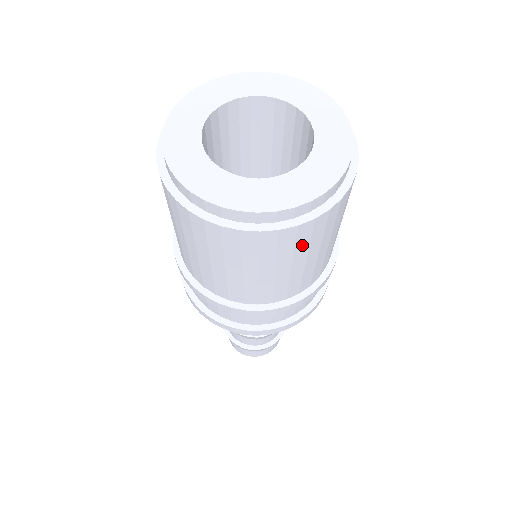
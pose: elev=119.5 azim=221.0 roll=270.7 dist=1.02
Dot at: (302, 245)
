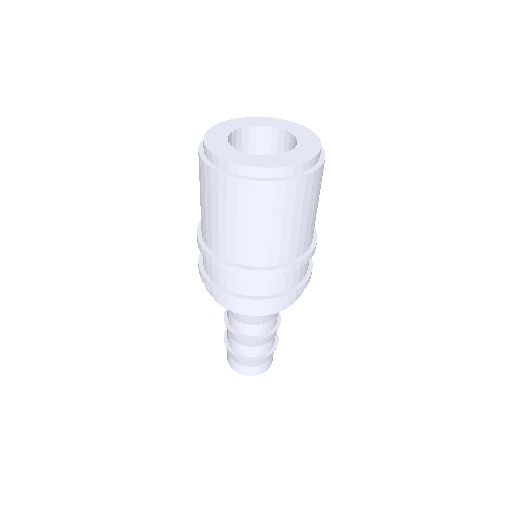
Dot at: (313, 192)
